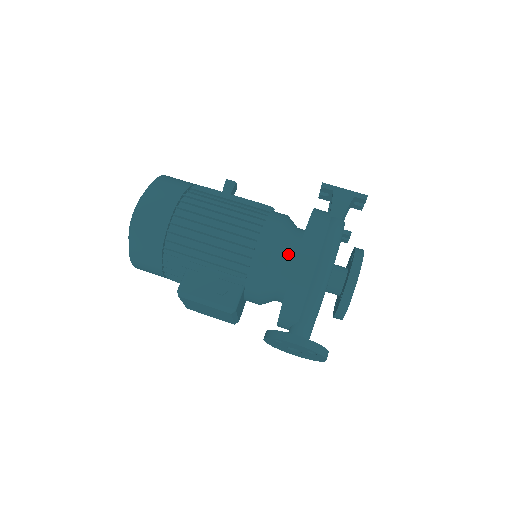
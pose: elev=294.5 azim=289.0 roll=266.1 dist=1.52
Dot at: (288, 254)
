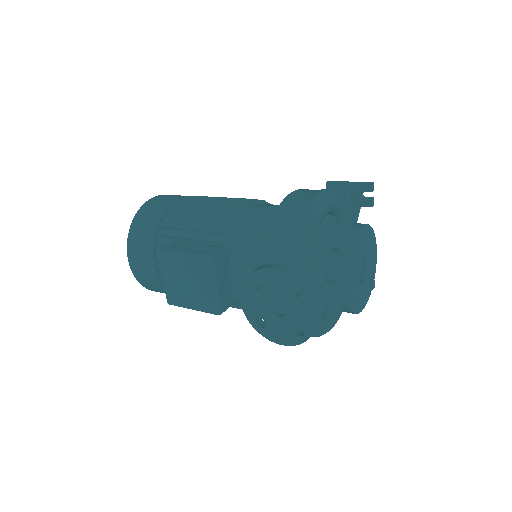
Dot at: occluded
